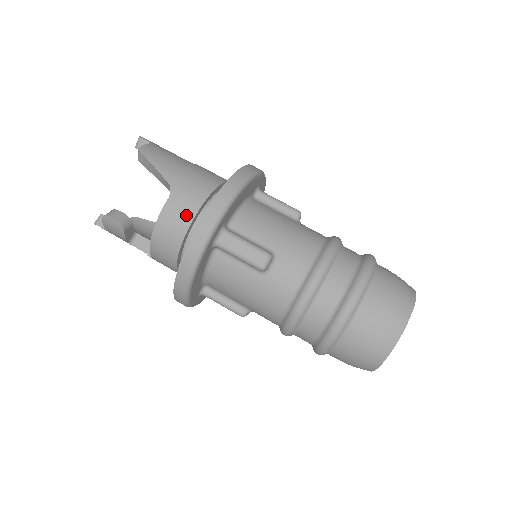
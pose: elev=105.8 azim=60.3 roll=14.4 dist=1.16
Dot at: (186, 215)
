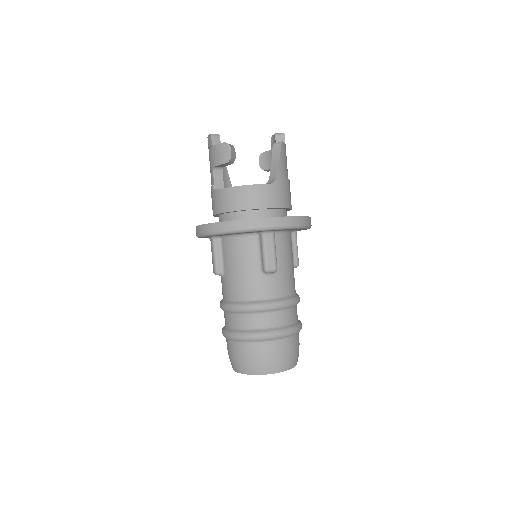
Dot at: (266, 202)
